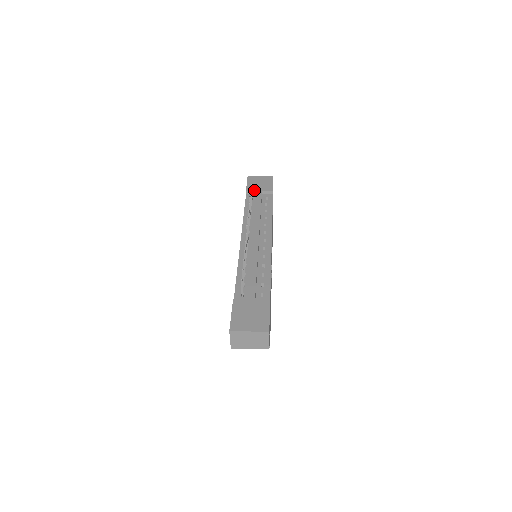
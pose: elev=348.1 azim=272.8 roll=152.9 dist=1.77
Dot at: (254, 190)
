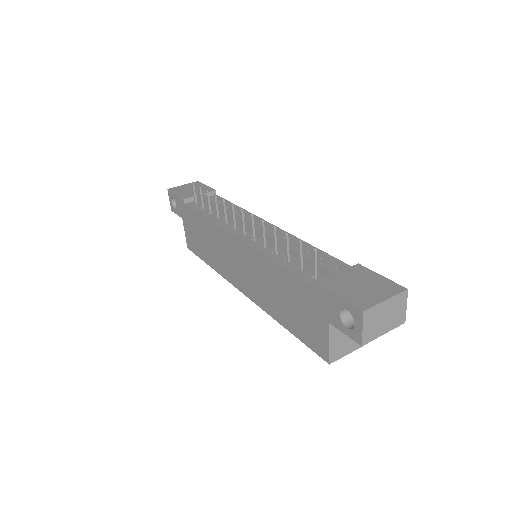
Dot at: (192, 195)
